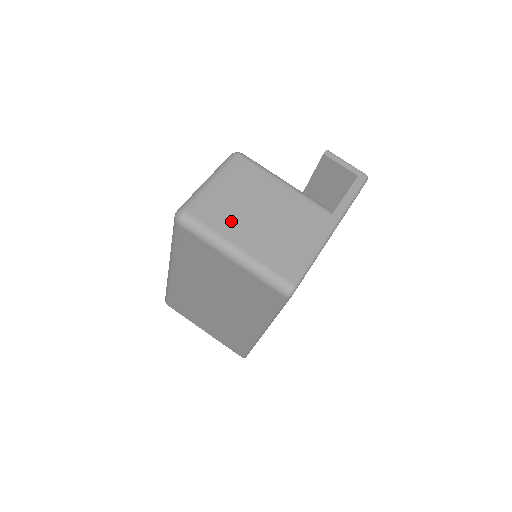
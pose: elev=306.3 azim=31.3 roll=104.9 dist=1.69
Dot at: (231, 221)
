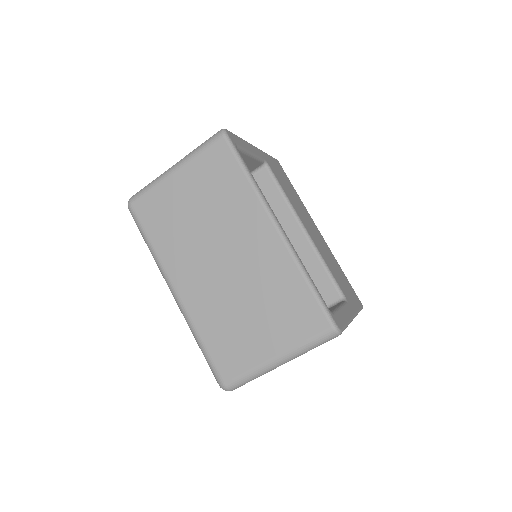
Dot at: occluded
